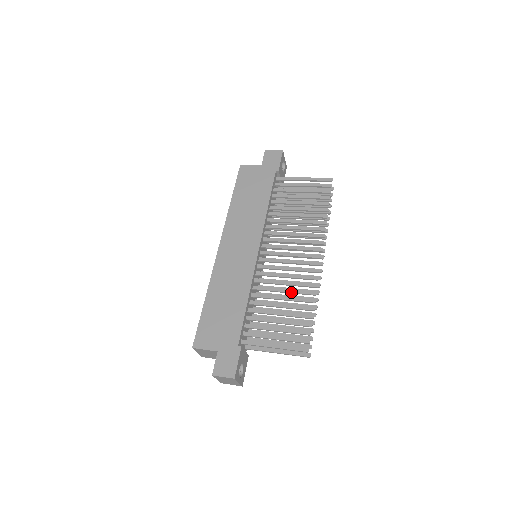
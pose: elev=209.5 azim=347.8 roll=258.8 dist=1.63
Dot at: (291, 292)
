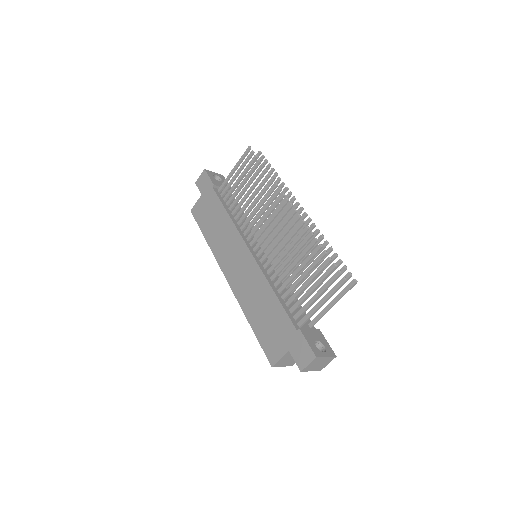
Dot at: (296, 253)
